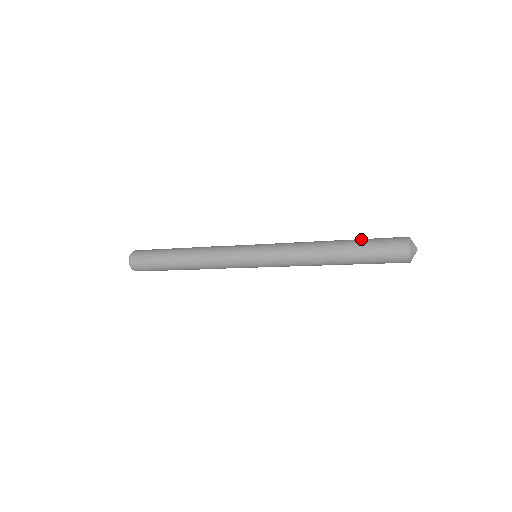
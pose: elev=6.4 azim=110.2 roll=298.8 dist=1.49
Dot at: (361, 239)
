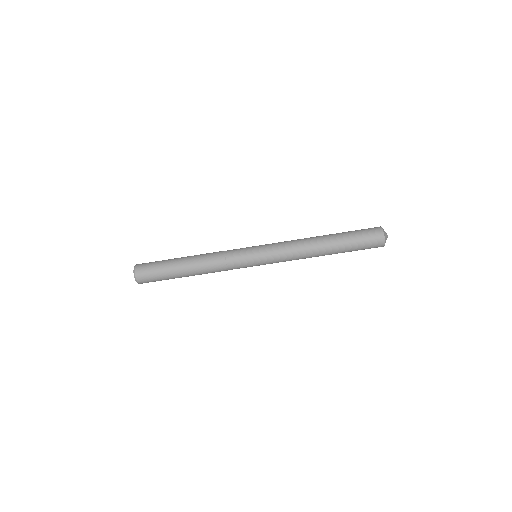
Dot at: occluded
